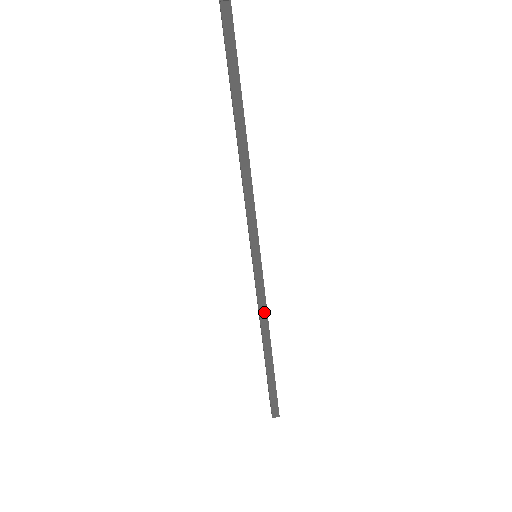
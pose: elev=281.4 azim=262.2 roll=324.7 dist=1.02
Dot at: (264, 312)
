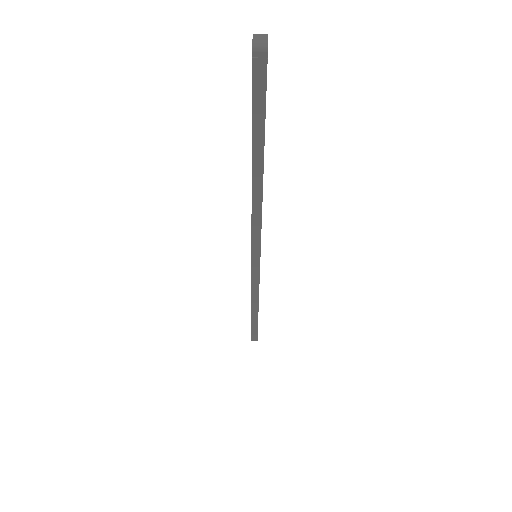
Dot at: (256, 292)
